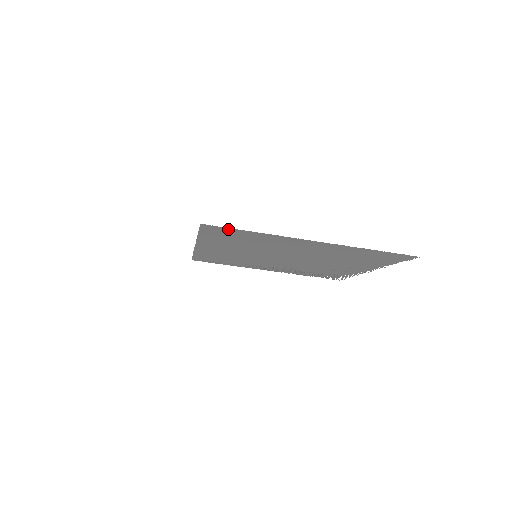
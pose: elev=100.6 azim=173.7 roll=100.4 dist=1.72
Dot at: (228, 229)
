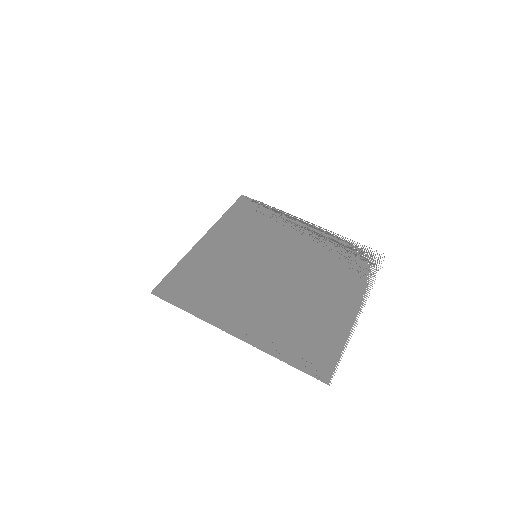
Dot at: (171, 300)
